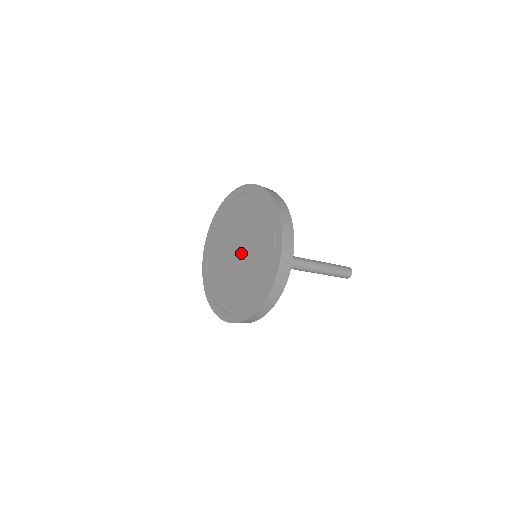
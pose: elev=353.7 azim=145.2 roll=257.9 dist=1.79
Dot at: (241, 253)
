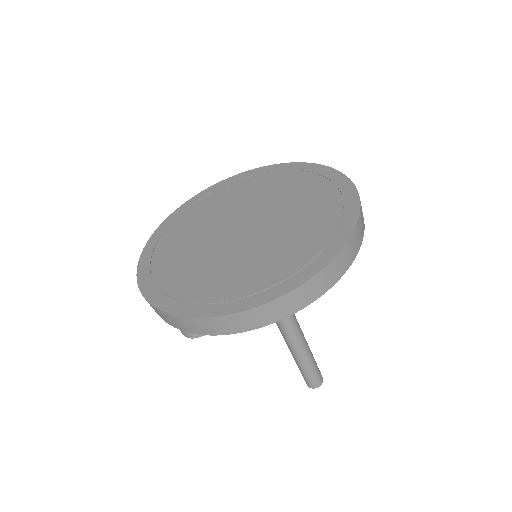
Dot at: (250, 230)
